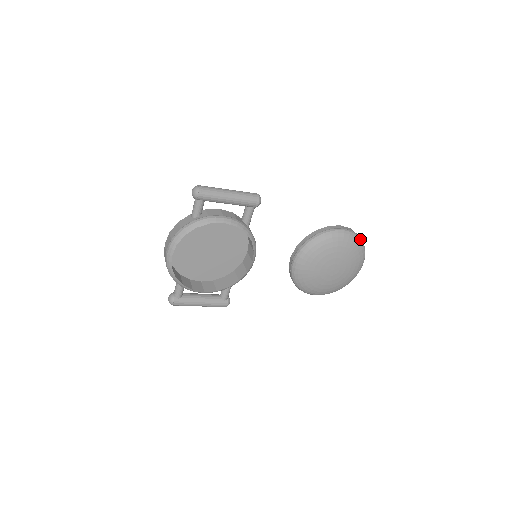
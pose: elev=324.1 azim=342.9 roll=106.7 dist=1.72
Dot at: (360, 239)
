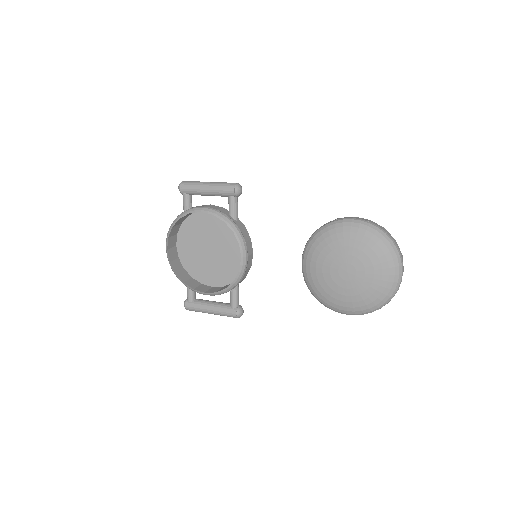
Dot at: (381, 231)
